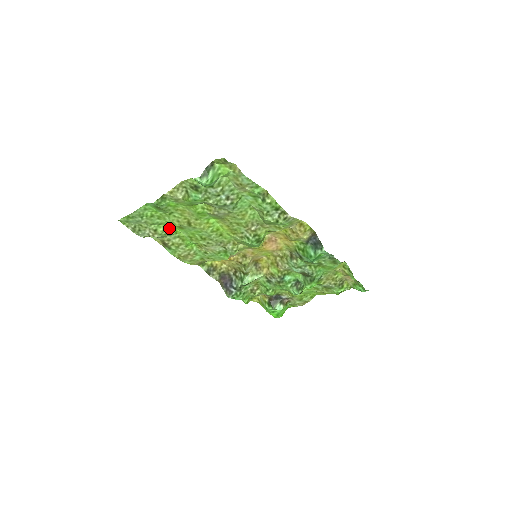
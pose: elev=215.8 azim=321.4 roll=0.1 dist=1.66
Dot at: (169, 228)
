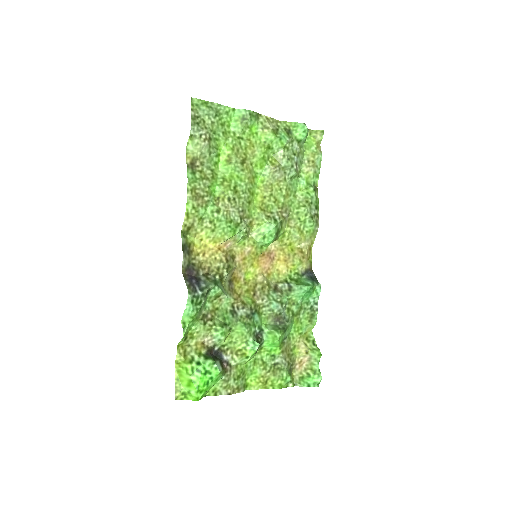
Dot at: (217, 153)
